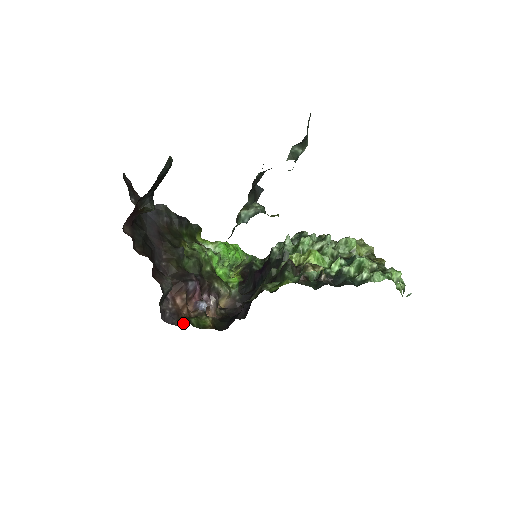
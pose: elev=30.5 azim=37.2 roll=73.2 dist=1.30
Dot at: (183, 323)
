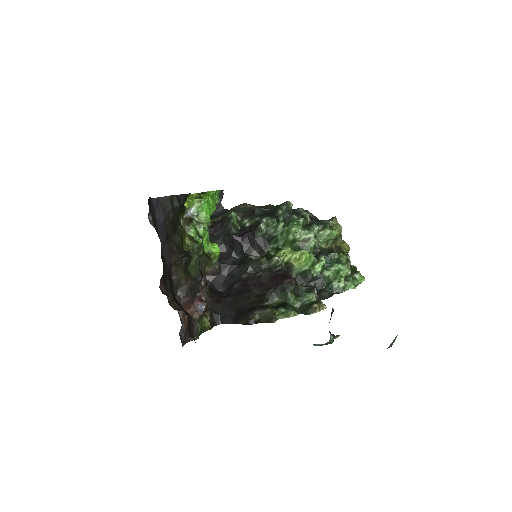
Dot at: occluded
